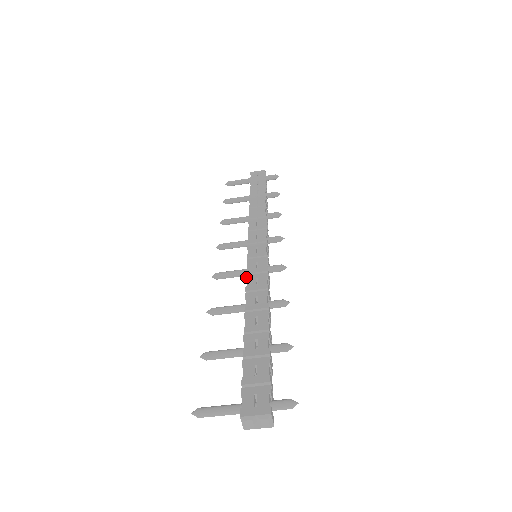
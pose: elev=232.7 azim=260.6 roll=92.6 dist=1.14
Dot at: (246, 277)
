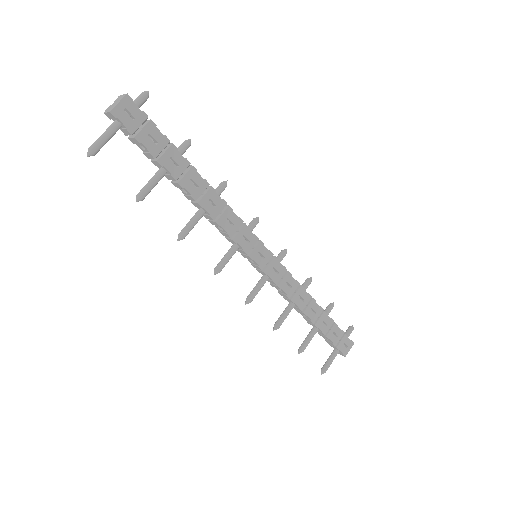
Dot at: occluded
